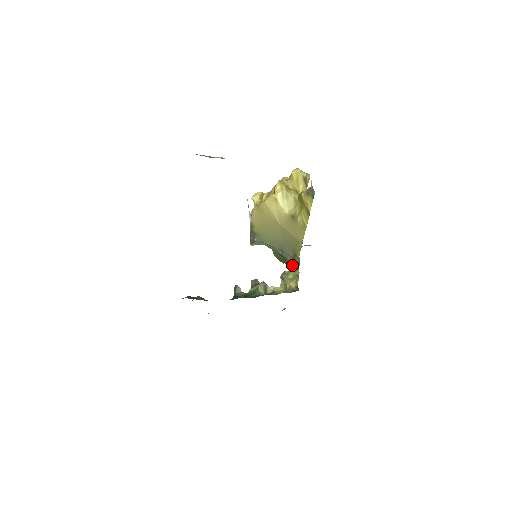
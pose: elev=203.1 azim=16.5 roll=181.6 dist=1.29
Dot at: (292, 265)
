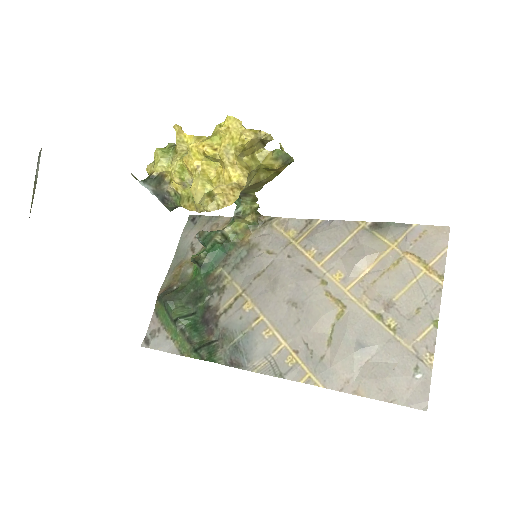
Dot at: (242, 201)
